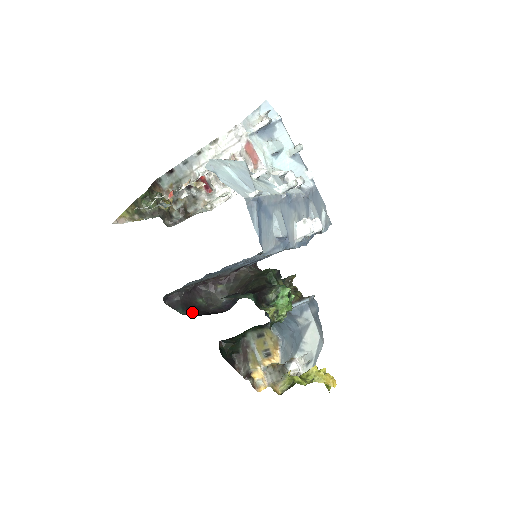
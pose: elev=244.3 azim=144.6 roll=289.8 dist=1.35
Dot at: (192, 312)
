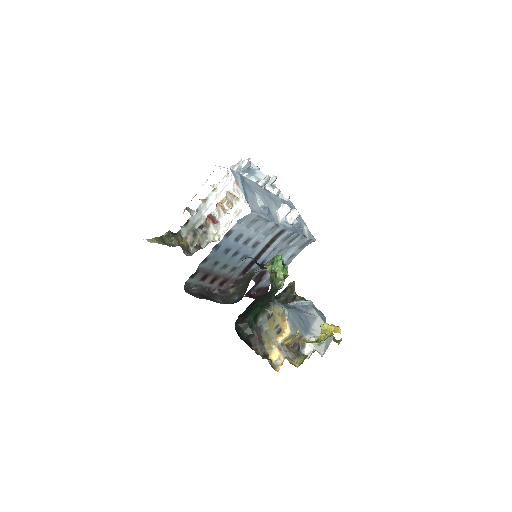
Dot at: occluded
